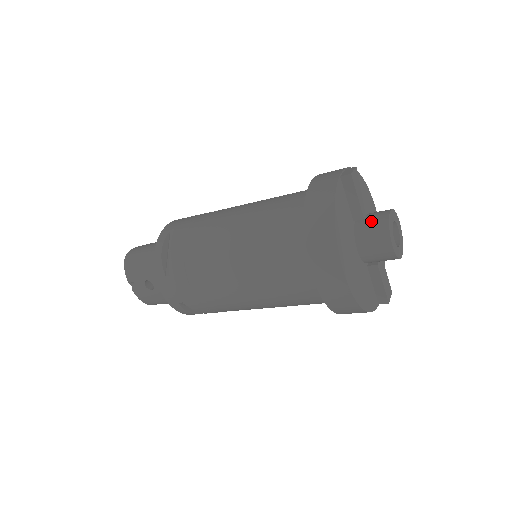
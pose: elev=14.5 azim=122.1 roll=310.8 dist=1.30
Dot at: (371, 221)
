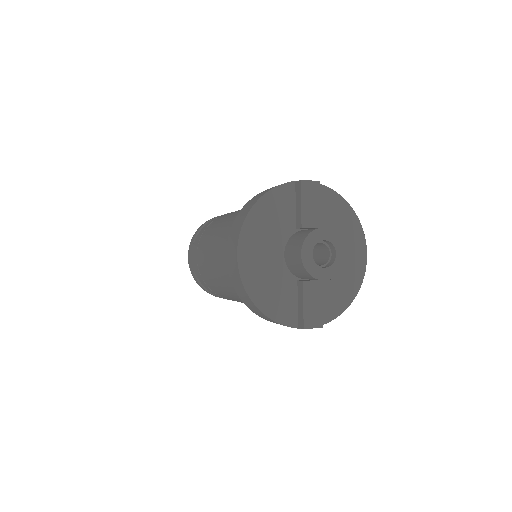
Dot at: (304, 231)
